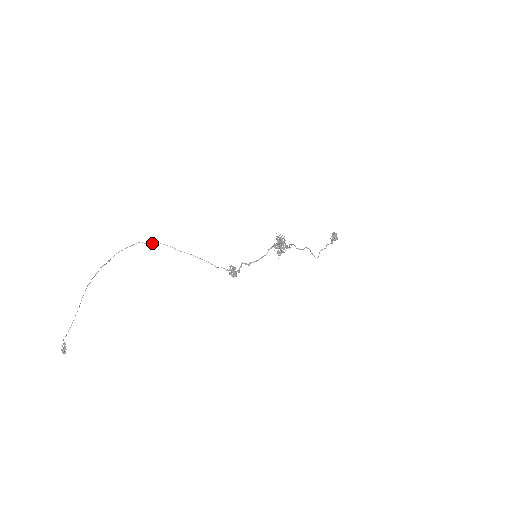
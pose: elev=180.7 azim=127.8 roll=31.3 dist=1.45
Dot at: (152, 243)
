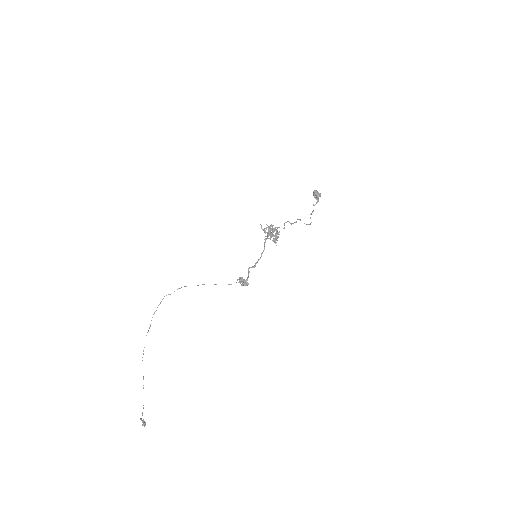
Dot at: (174, 291)
